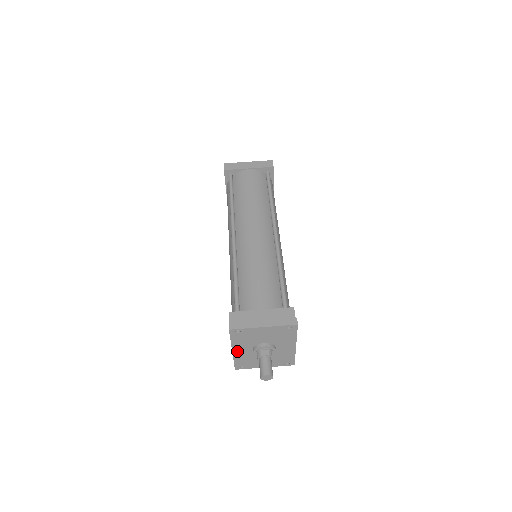
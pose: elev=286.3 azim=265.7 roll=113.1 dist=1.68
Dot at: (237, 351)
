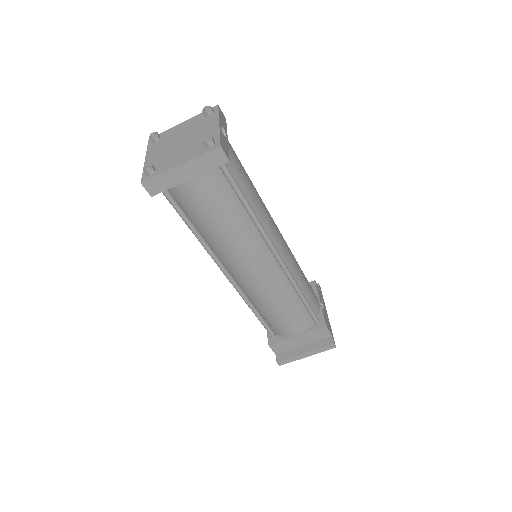
Dot at: occluded
